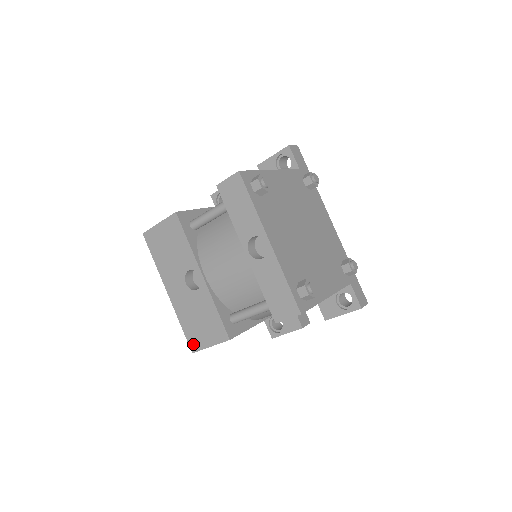
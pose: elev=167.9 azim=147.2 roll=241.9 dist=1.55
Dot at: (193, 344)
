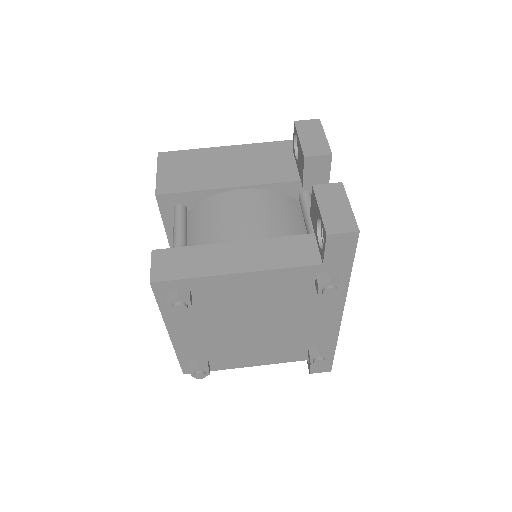
Dot at: occluded
